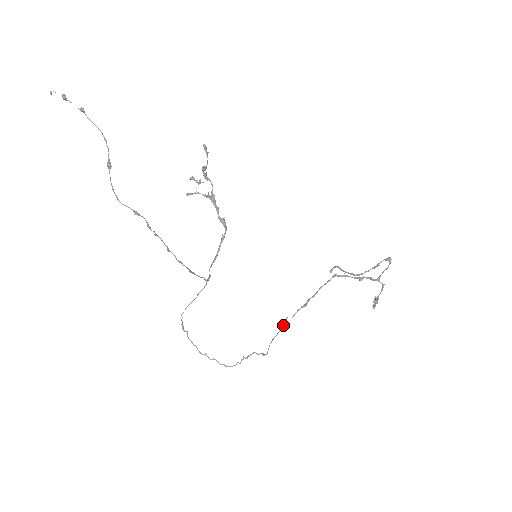
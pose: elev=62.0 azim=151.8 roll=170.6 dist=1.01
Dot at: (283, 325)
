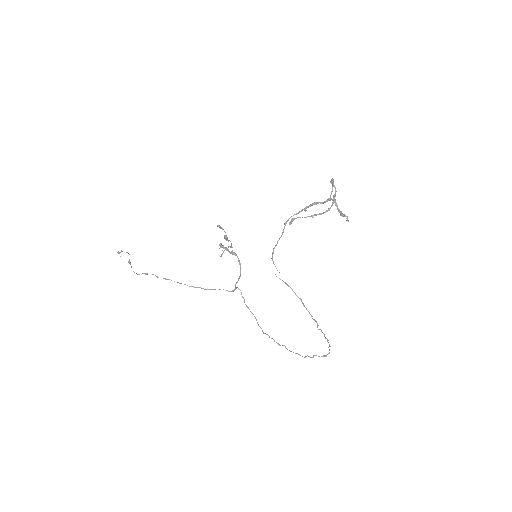
Dot at: occluded
